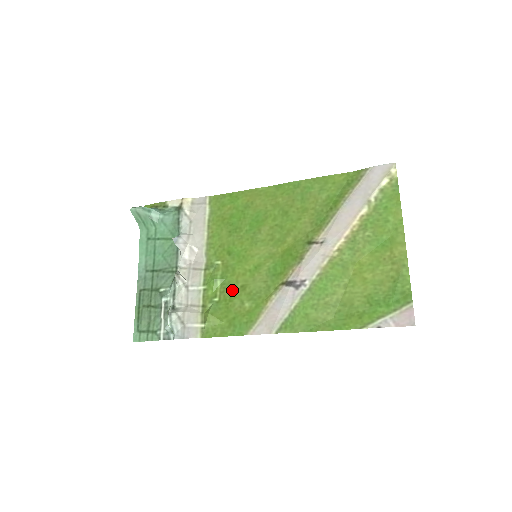
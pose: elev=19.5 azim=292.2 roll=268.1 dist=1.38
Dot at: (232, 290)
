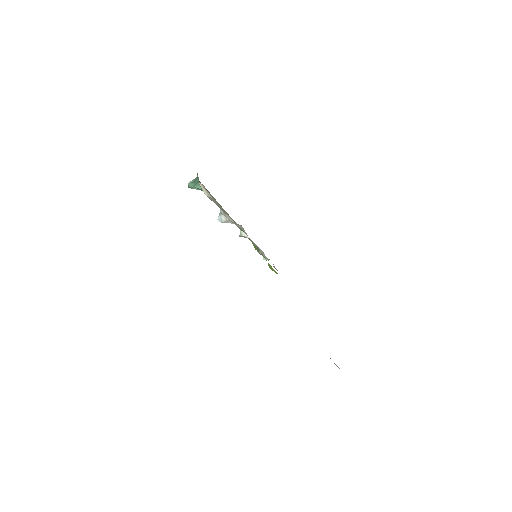
Dot at: occluded
